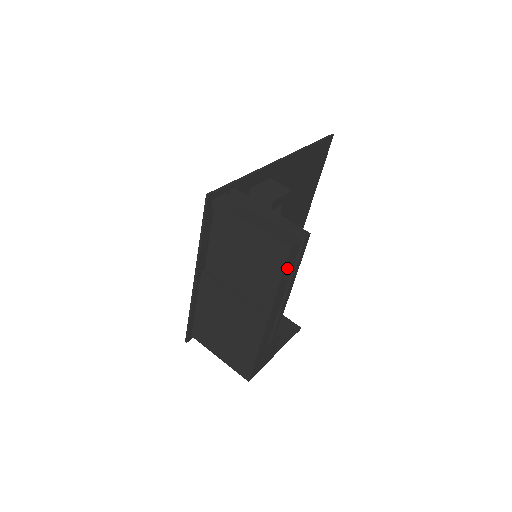
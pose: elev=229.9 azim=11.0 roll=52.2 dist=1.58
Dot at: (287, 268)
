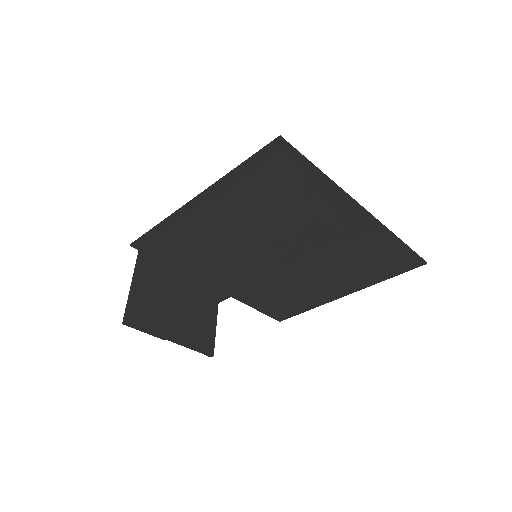
Dot at: (257, 257)
